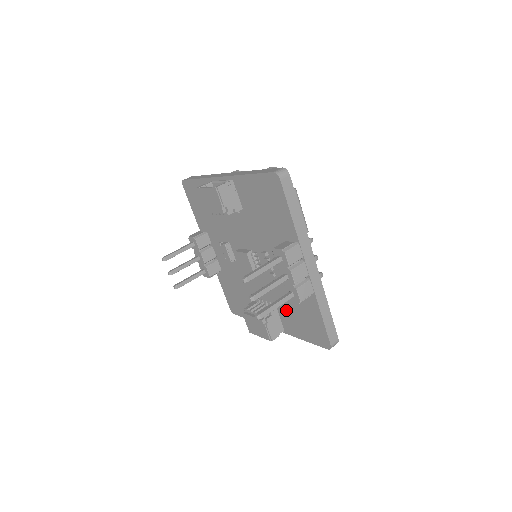
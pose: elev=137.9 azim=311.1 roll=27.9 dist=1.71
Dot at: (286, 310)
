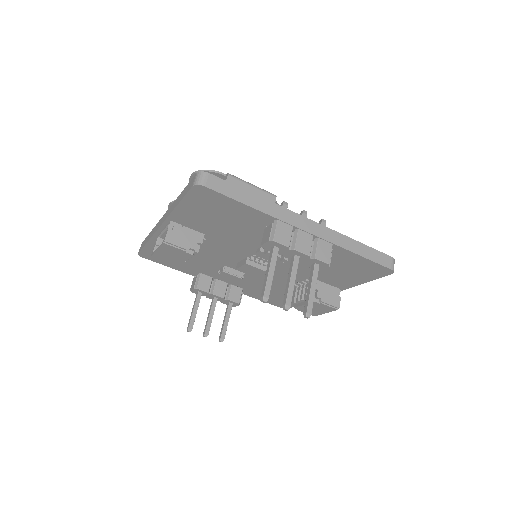
Dot at: (325, 274)
